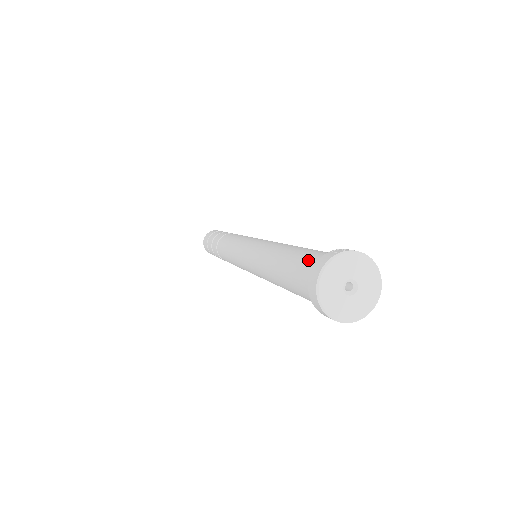
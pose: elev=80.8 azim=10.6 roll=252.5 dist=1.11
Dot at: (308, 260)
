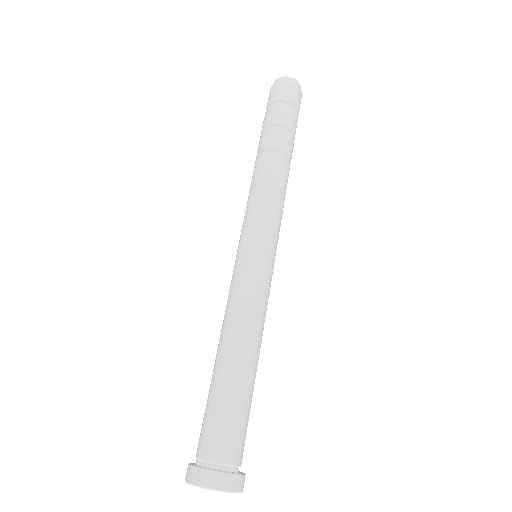
Dot at: (201, 434)
